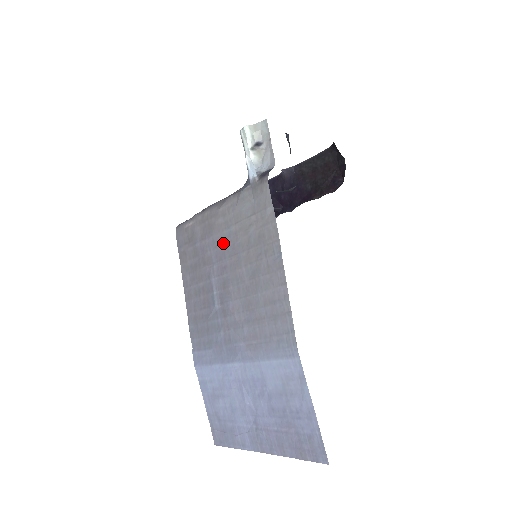
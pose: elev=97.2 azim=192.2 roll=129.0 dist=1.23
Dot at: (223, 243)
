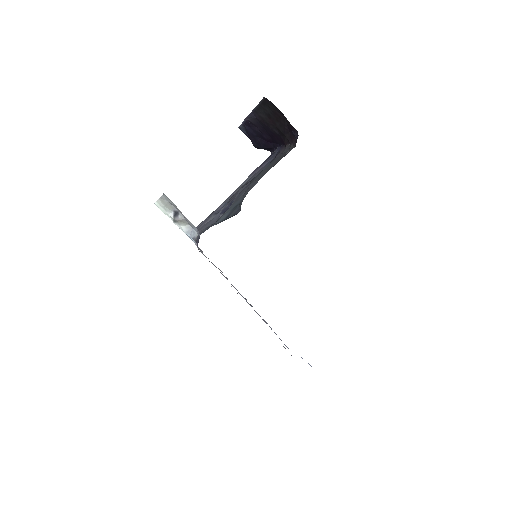
Dot at: occluded
